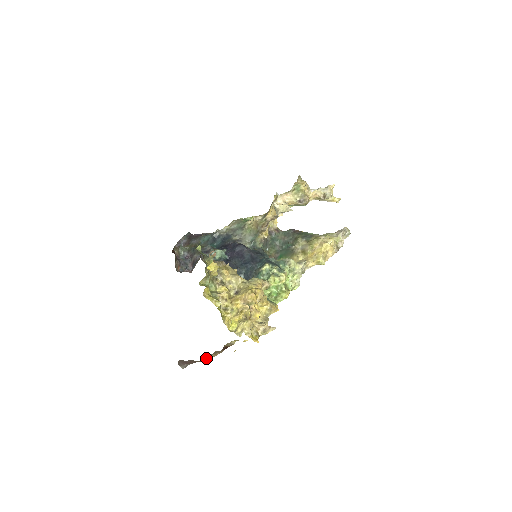
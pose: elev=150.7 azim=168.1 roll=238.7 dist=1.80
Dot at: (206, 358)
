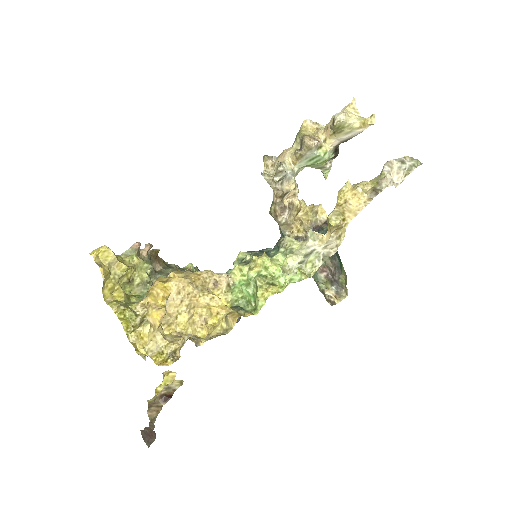
Dot at: (149, 419)
